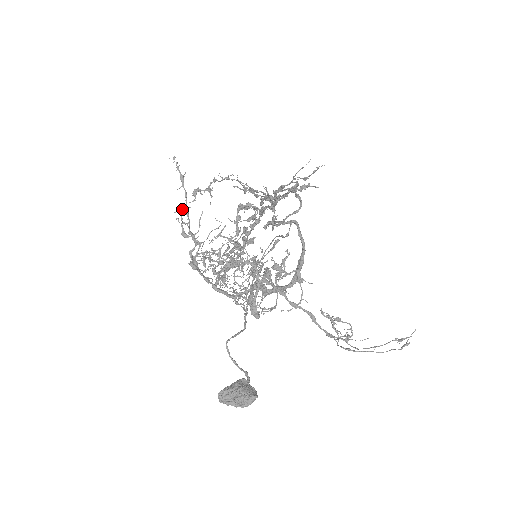
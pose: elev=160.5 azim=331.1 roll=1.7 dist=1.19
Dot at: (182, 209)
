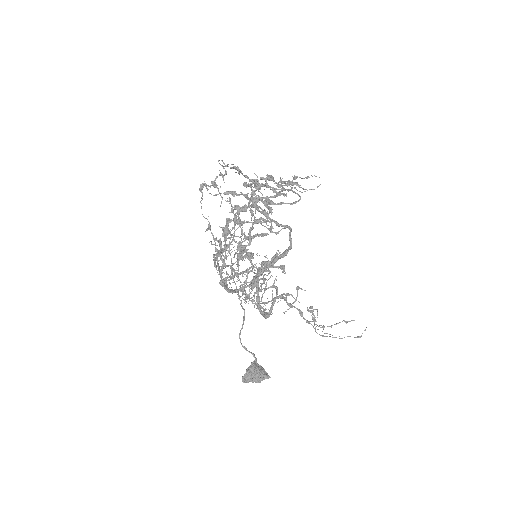
Dot at: (228, 245)
